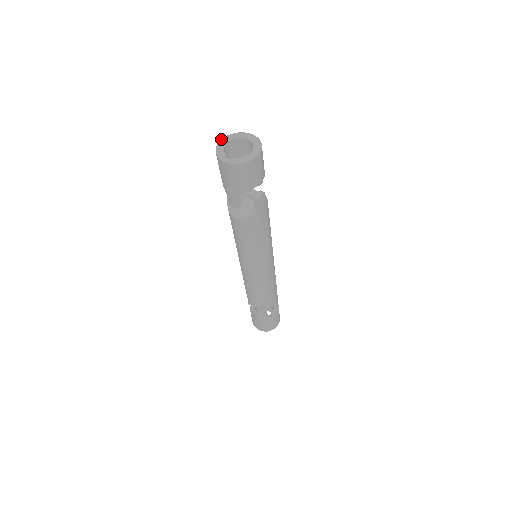
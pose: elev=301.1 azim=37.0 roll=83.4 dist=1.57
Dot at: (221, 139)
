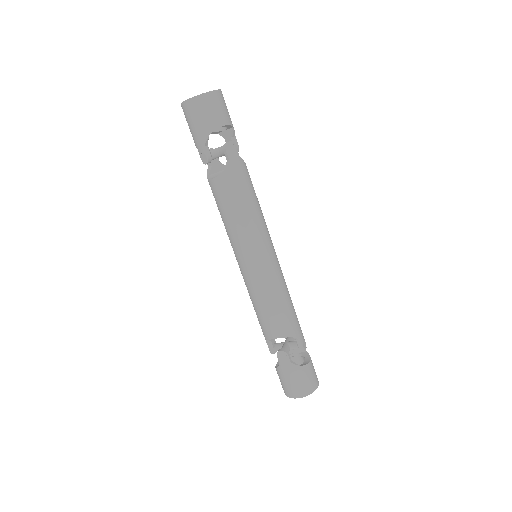
Dot at: occluded
